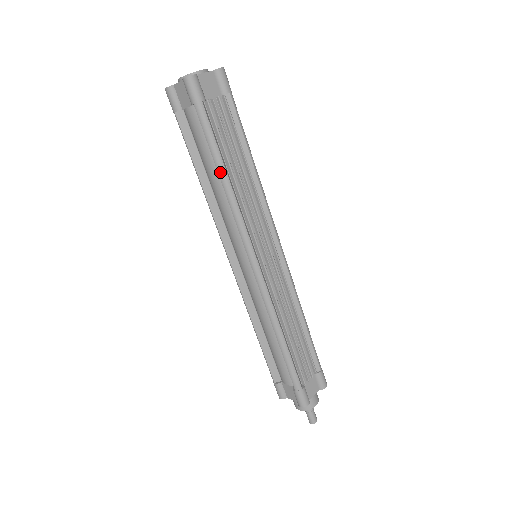
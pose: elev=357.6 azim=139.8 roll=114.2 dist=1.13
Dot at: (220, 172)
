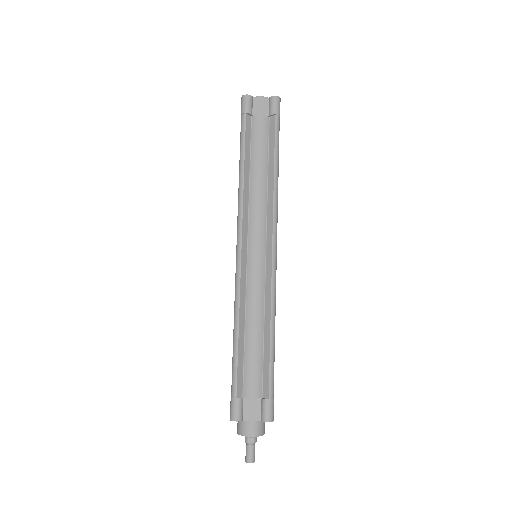
Dot at: (276, 168)
